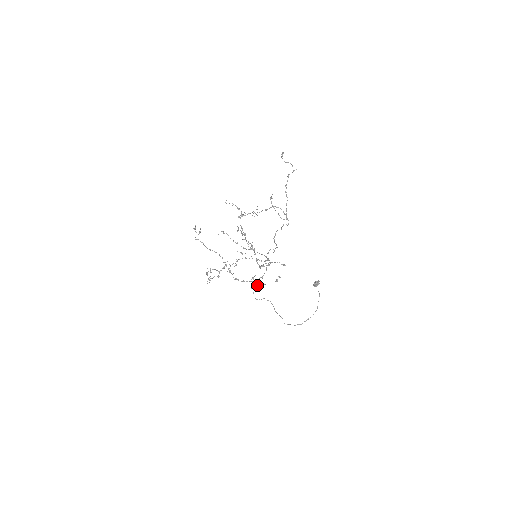
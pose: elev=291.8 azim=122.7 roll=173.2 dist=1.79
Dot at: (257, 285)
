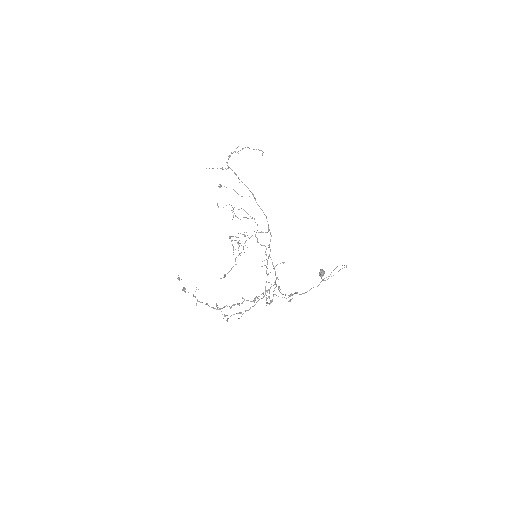
Dot at: (279, 287)
